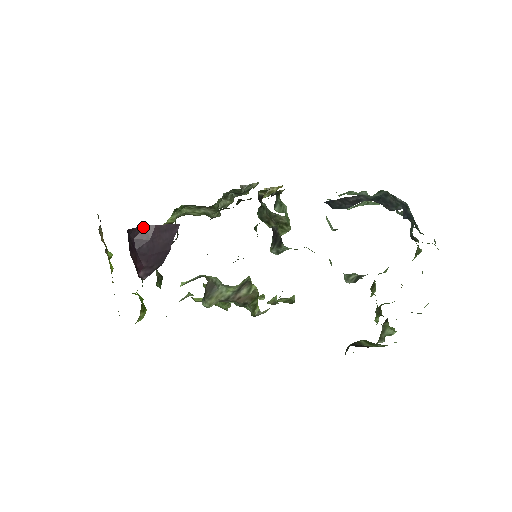
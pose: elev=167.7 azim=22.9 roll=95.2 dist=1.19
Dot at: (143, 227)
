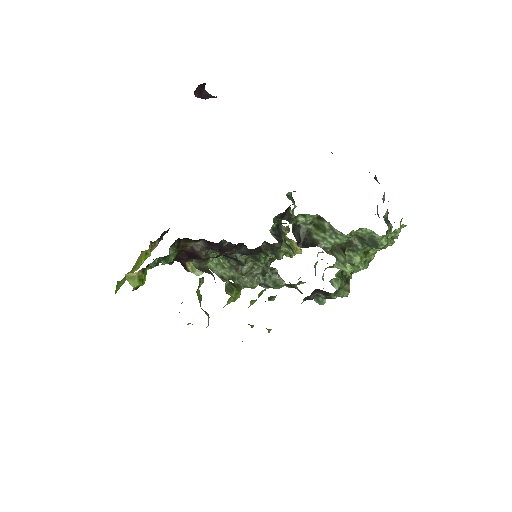
Dot at: (212, 96)
